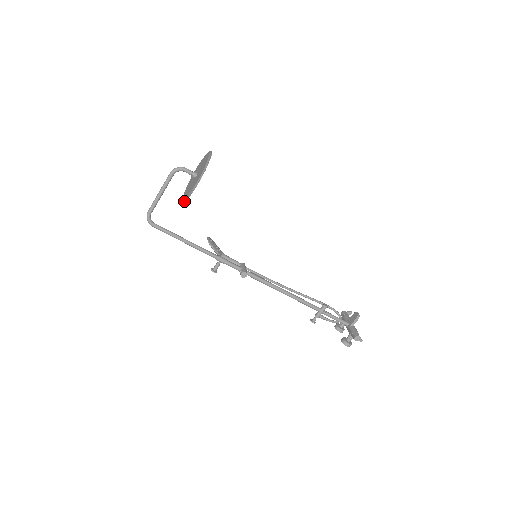
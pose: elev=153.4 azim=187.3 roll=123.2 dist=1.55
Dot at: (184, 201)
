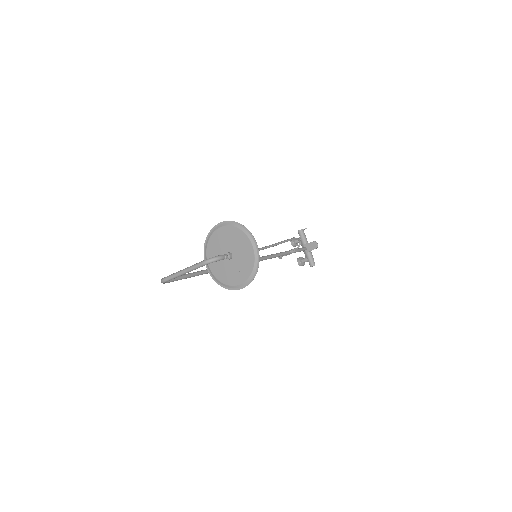
Dot at: (215, 281)
